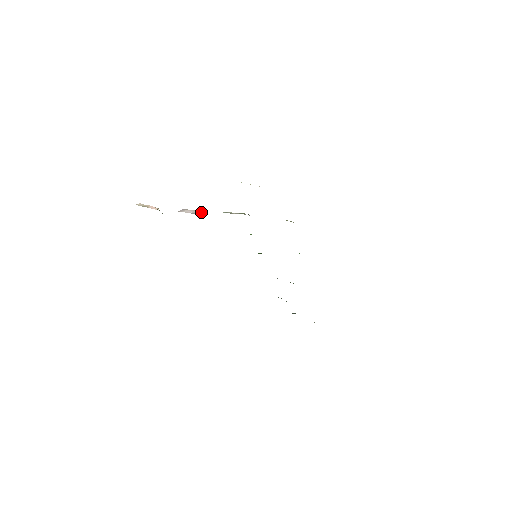
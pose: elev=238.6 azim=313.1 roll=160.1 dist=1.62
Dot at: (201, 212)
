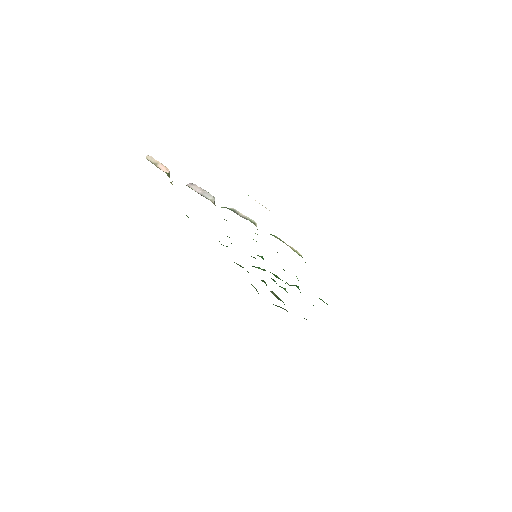
Dot at: (210, 196)
